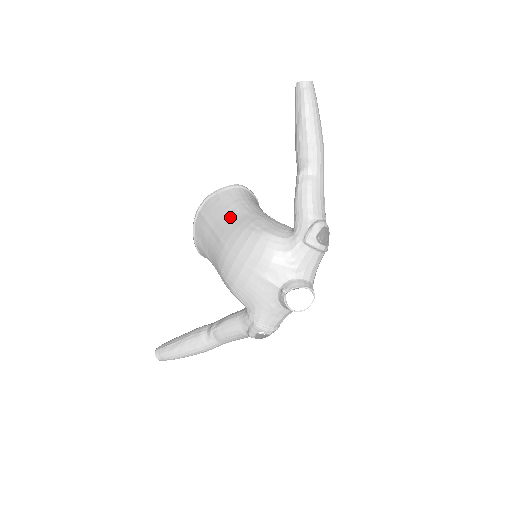
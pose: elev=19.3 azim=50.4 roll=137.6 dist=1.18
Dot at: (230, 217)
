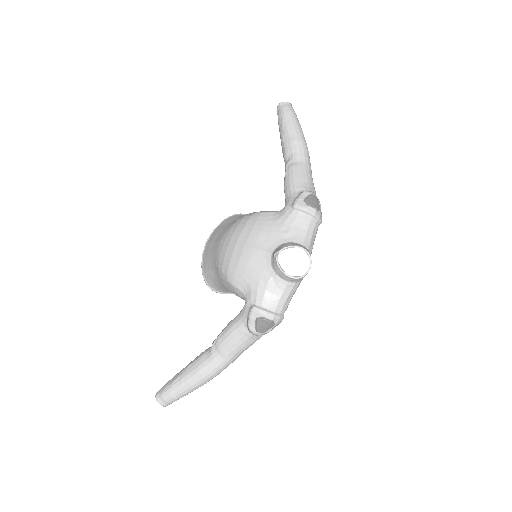
Dot at: (229, 224)
